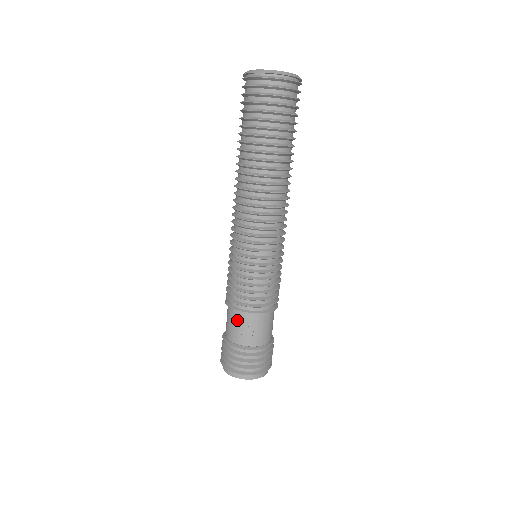
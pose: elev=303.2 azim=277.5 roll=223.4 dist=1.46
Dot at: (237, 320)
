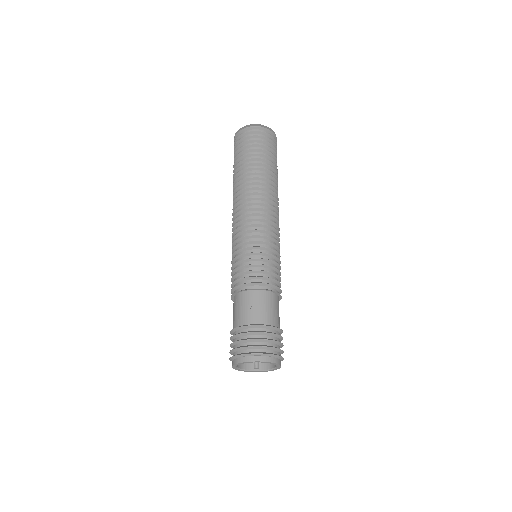
Dot at: (245, 301)
